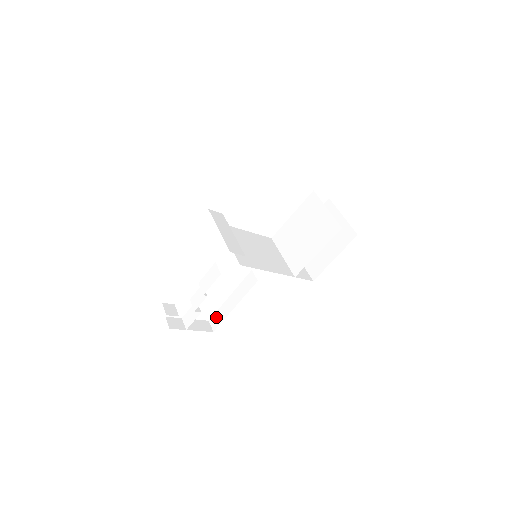
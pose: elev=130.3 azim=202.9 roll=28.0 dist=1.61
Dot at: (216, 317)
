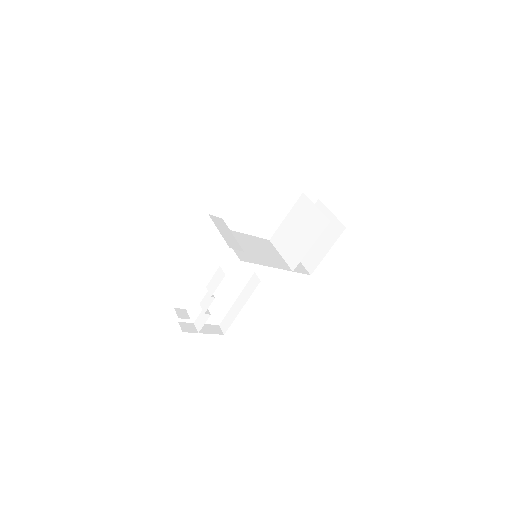
Dot at: (226, 321)
